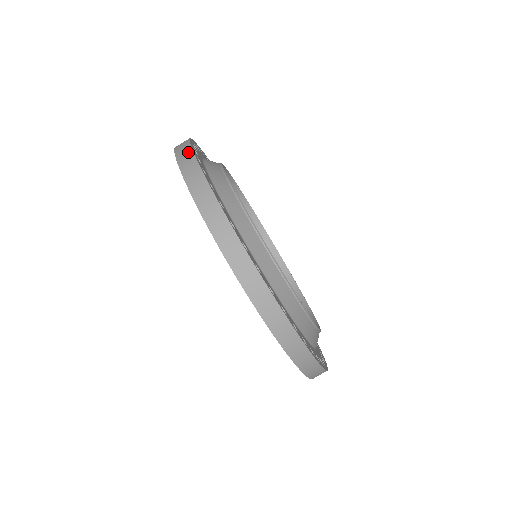
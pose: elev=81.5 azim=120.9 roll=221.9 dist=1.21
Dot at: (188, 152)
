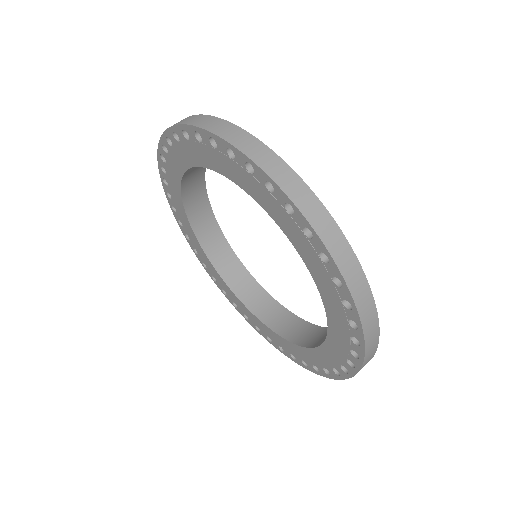
Dot at: occluded
